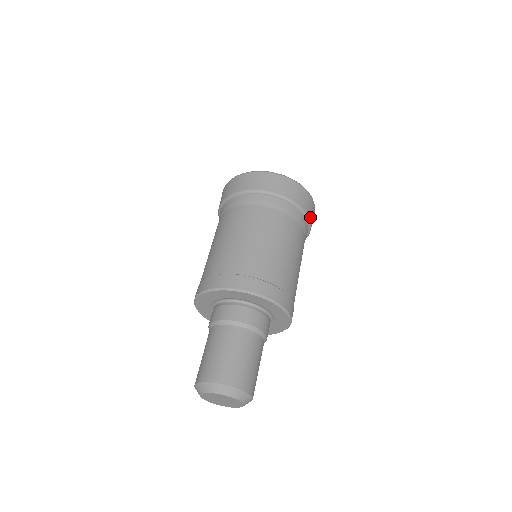
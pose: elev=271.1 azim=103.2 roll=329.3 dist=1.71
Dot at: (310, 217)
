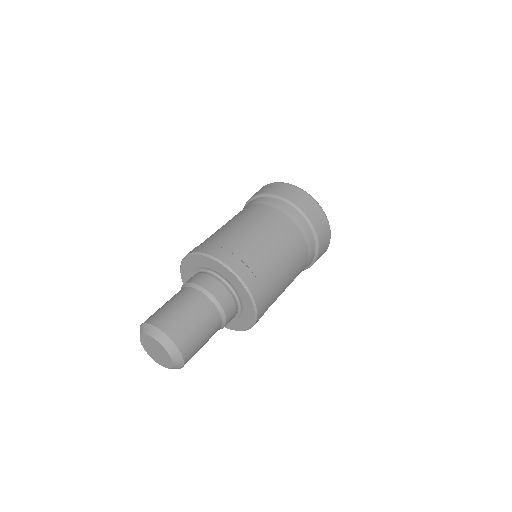
Dot at: (317, 230)
